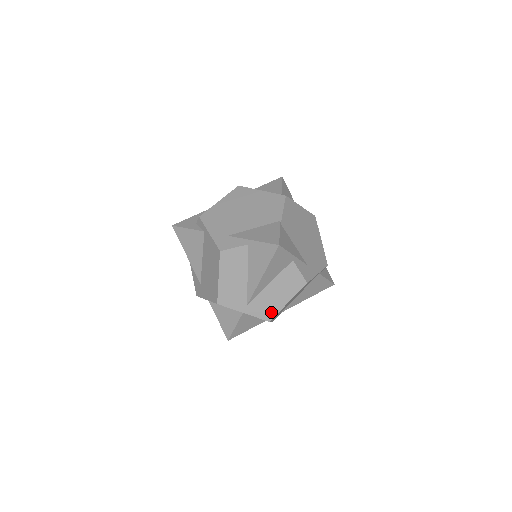
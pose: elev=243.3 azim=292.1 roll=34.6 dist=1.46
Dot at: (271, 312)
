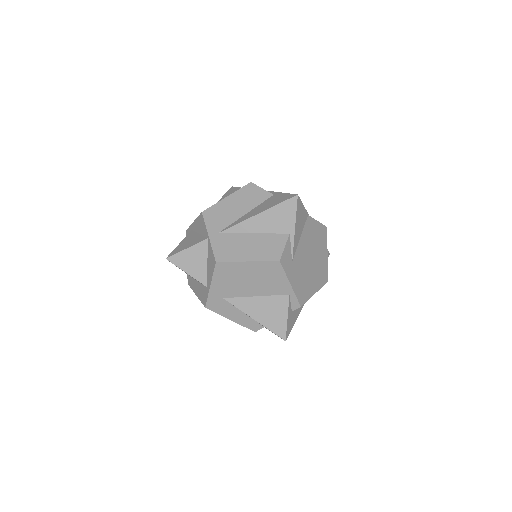
Dot at: (227, 256)
